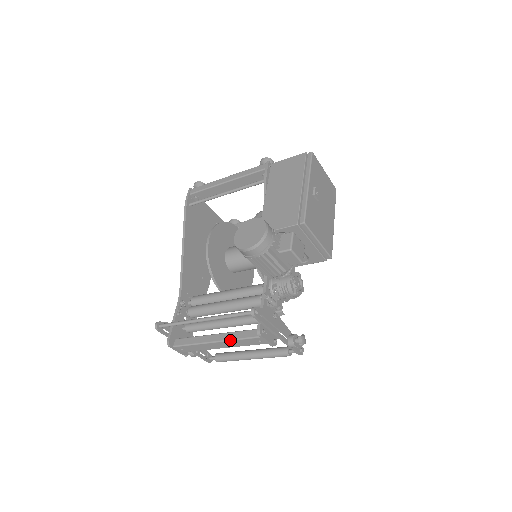
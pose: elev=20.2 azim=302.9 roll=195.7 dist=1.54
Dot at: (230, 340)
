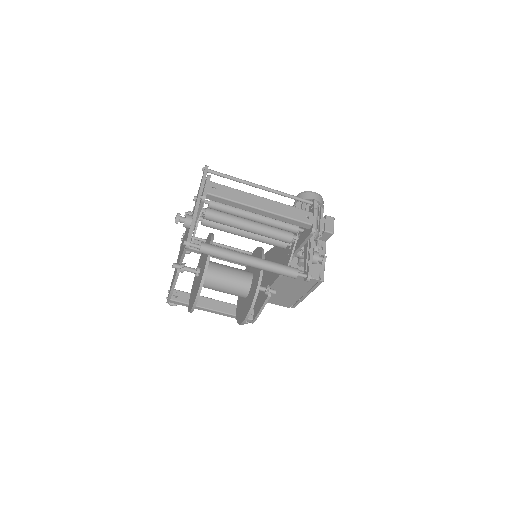
Dot at: (281, 203)
